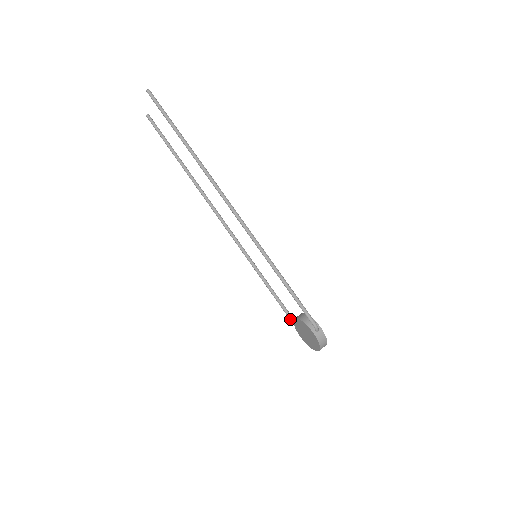
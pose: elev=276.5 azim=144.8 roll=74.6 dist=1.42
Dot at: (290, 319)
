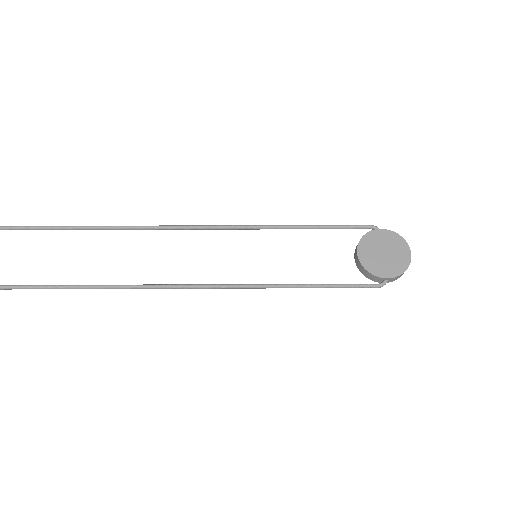
Dot at: (358, 284)
